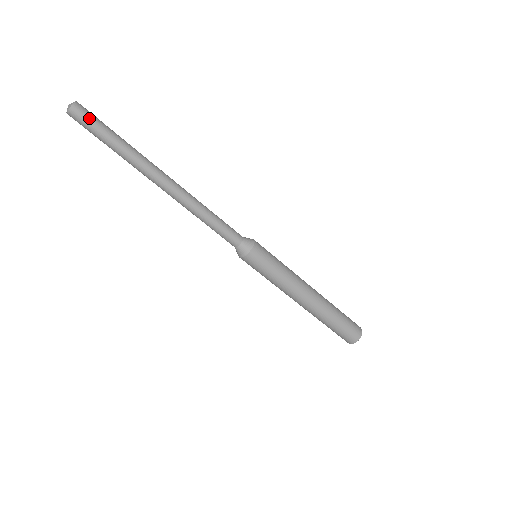
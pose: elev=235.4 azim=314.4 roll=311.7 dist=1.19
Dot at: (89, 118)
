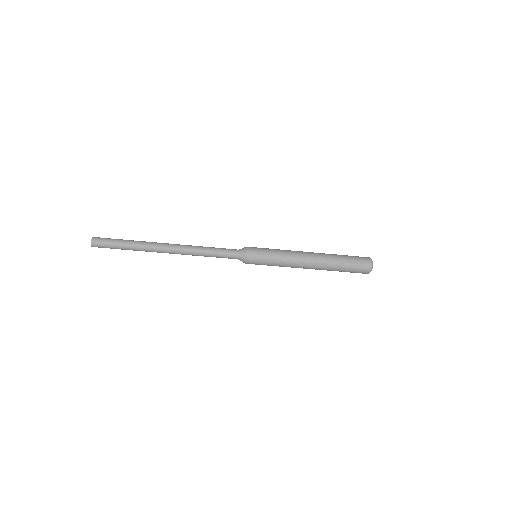
Dot at: (104, 245)
